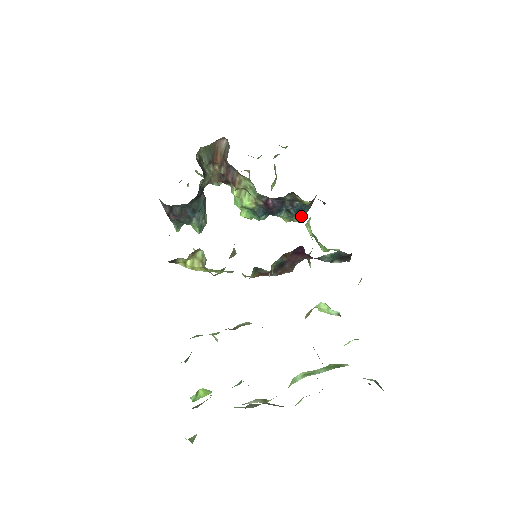
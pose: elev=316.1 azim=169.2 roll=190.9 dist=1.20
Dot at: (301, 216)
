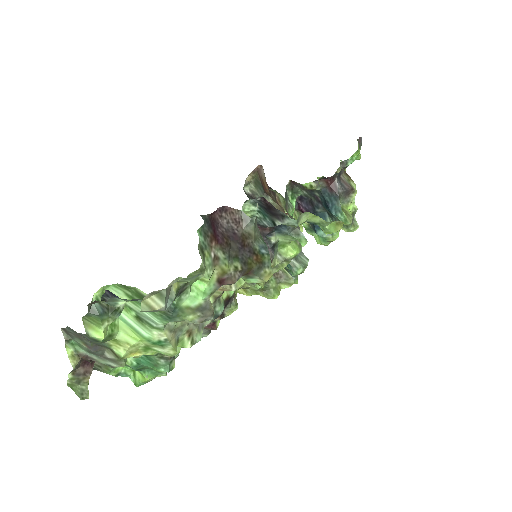
Dot at: (334, 211)
